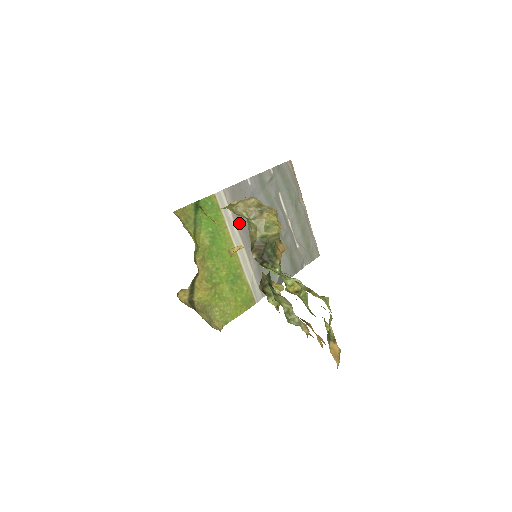
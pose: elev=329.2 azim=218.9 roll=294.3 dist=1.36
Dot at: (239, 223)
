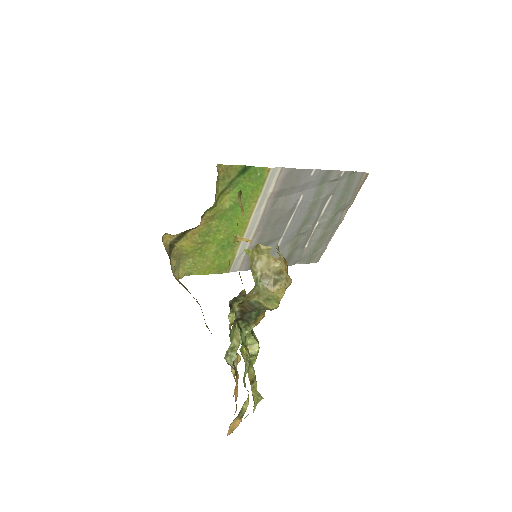
Dot at: (271, 203)
